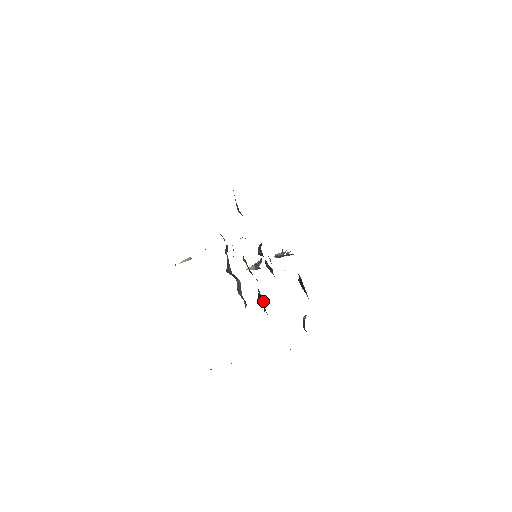
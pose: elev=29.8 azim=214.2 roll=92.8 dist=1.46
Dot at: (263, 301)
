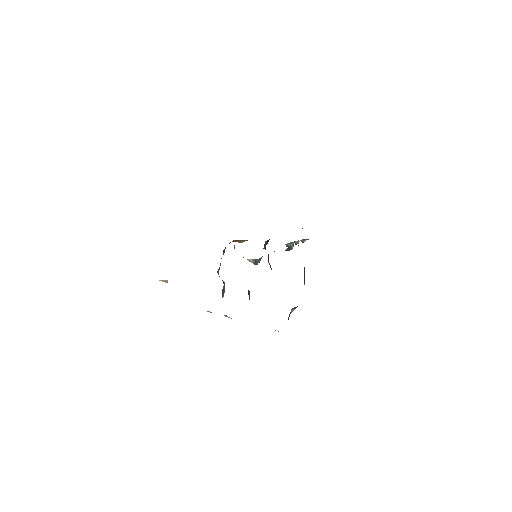
Dot at: occluded
